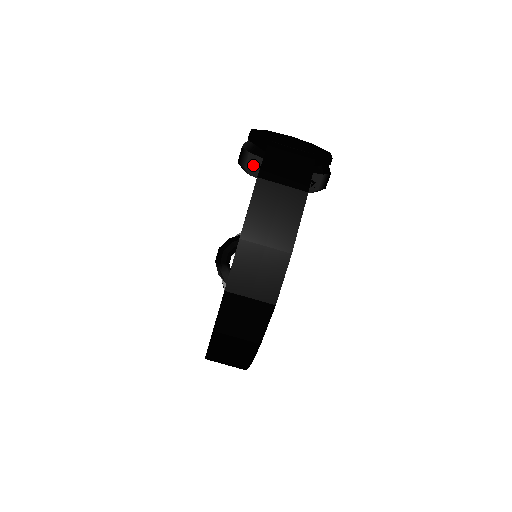
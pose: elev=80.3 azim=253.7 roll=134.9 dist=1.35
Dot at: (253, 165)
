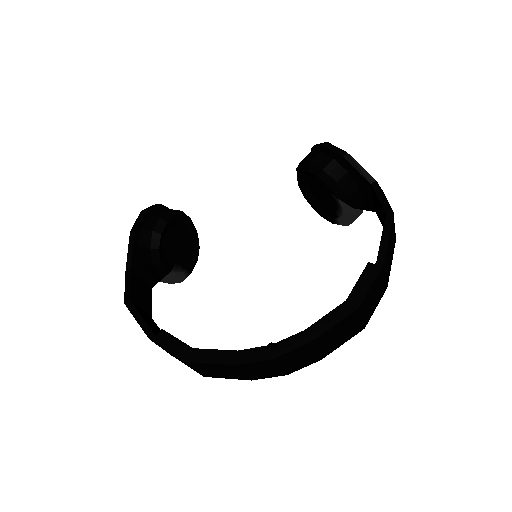
Dot at: (346, 185)
